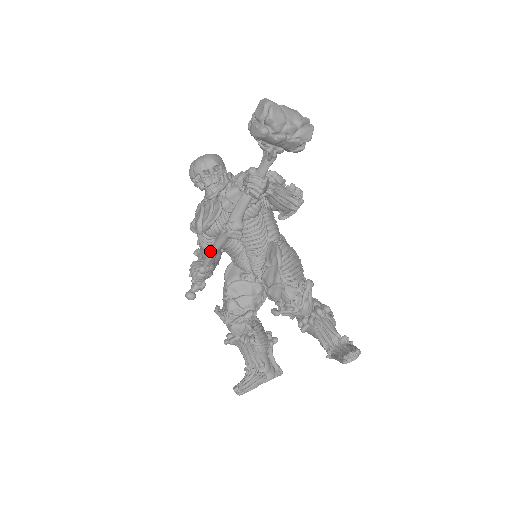
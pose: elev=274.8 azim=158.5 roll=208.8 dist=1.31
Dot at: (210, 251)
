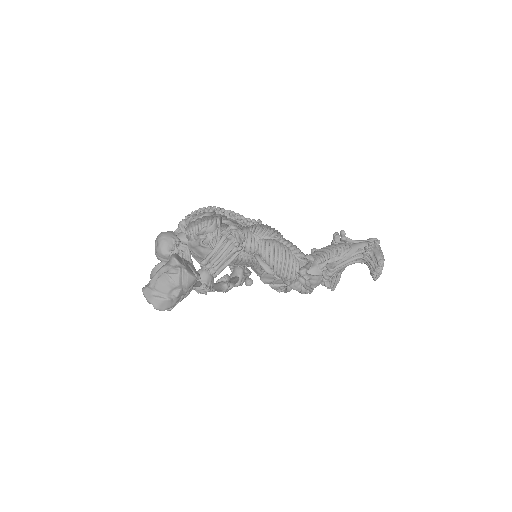
Dot at: occluded
